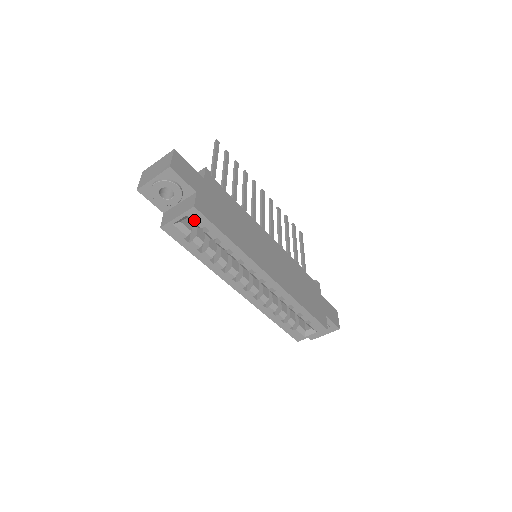
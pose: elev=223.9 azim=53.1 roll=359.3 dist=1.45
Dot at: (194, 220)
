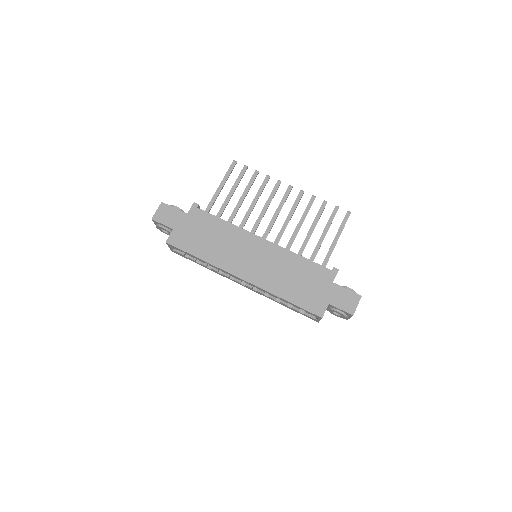
Dot at: (175, 248)
